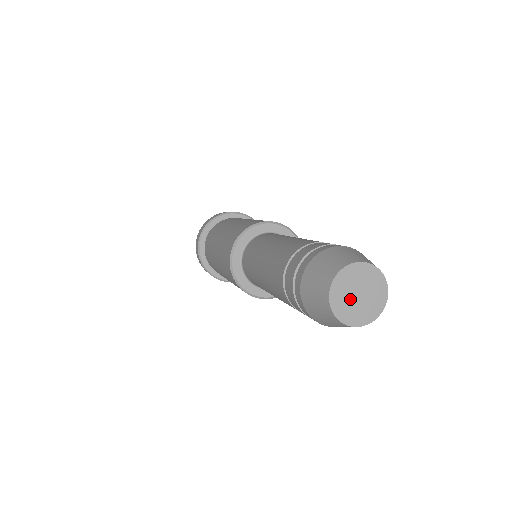
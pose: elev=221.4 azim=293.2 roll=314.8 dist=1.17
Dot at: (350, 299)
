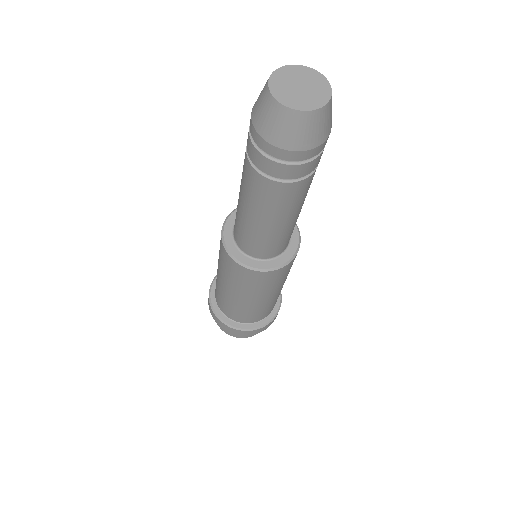
Dot at: (292, 90)
